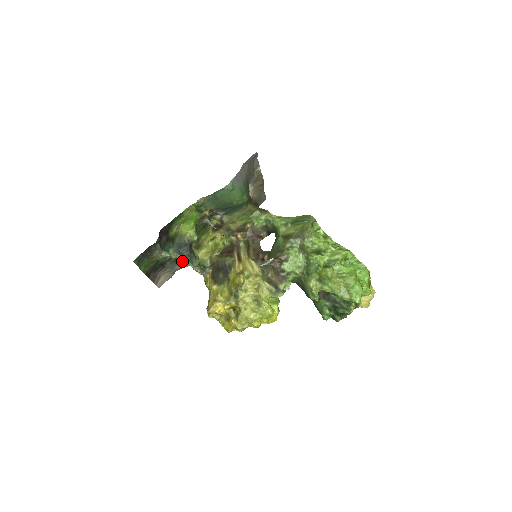
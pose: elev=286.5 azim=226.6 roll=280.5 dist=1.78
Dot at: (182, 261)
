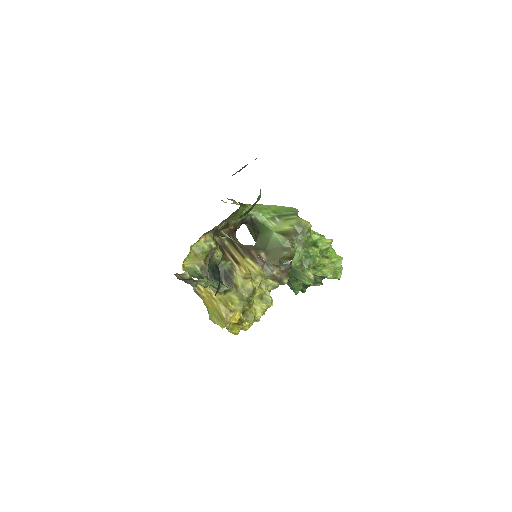
Dot at: occluded
